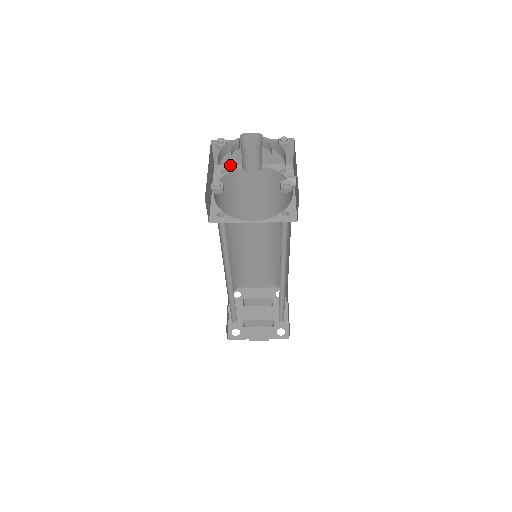
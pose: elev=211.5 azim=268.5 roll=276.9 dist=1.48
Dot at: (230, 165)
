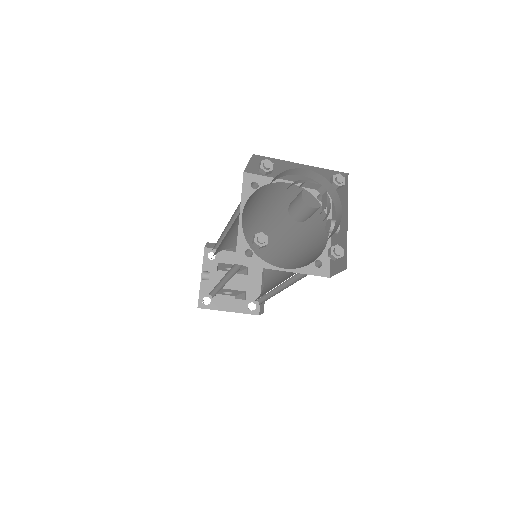
Dot at: (262, 176)
